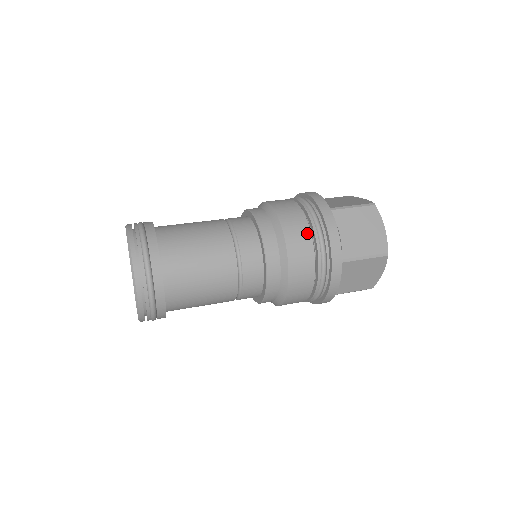
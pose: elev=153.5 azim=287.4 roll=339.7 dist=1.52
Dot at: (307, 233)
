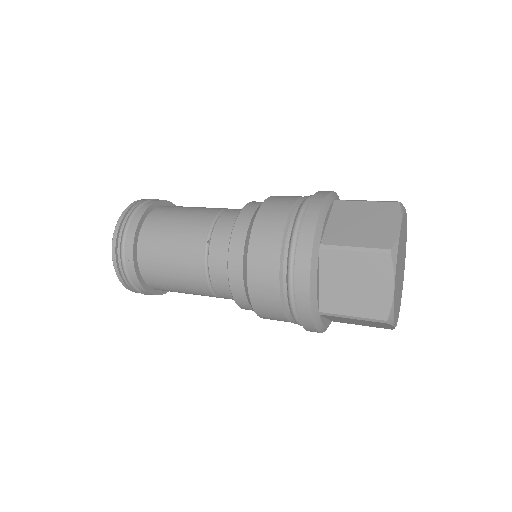
Dot at: (274, 275)
